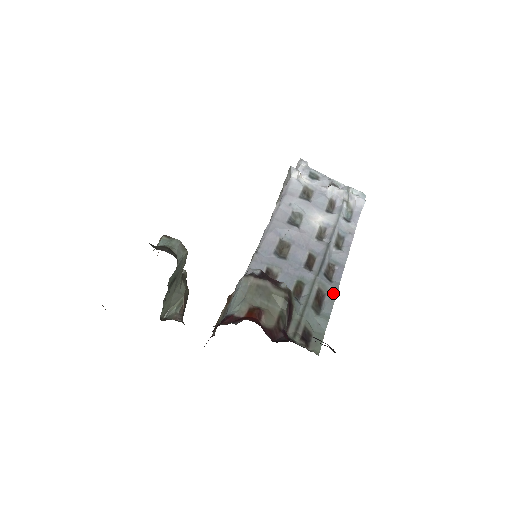
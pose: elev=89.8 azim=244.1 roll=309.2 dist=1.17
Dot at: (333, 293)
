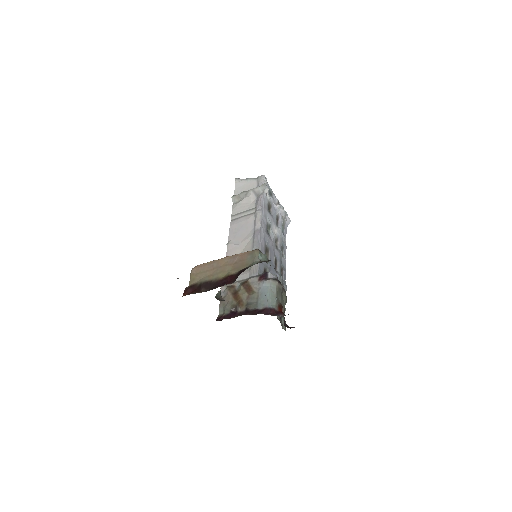
Dot at: (285, 289)
